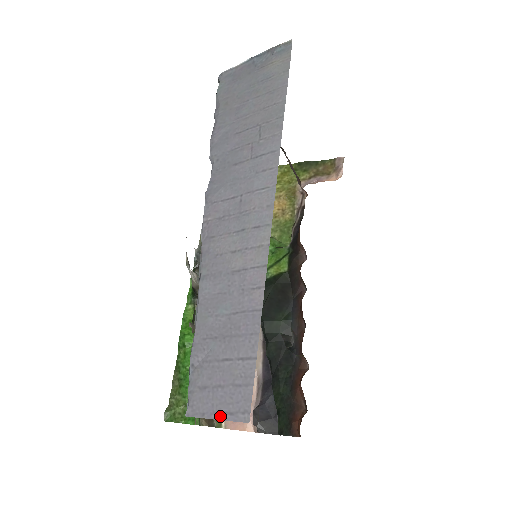
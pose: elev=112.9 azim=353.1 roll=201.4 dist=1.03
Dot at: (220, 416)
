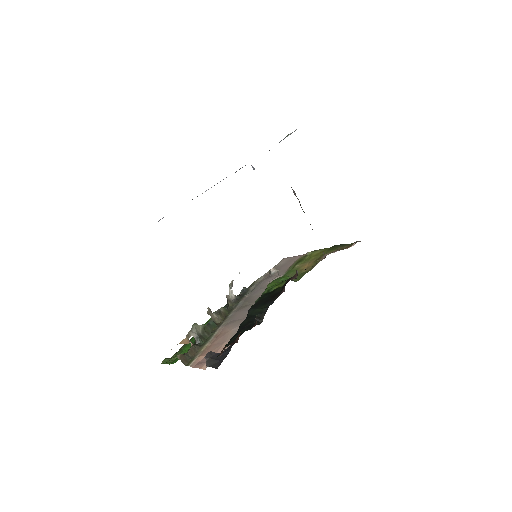
Dot at: occluded
